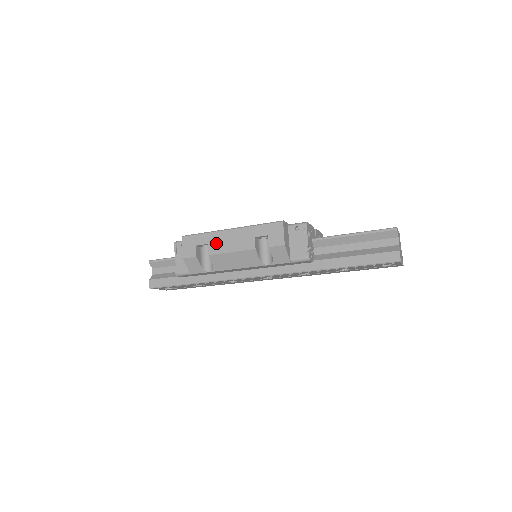
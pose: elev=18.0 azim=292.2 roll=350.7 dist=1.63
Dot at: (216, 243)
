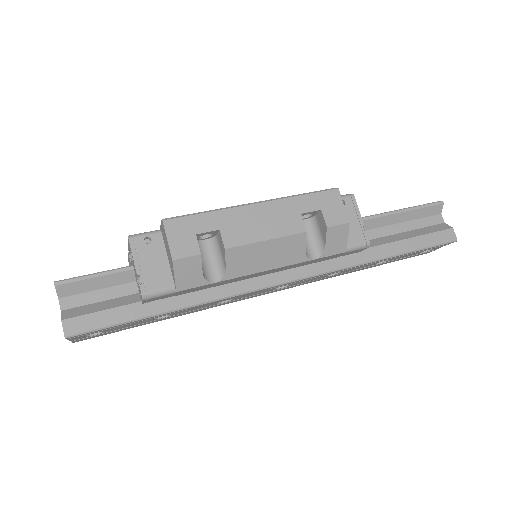
Dot at: (235, 227)
